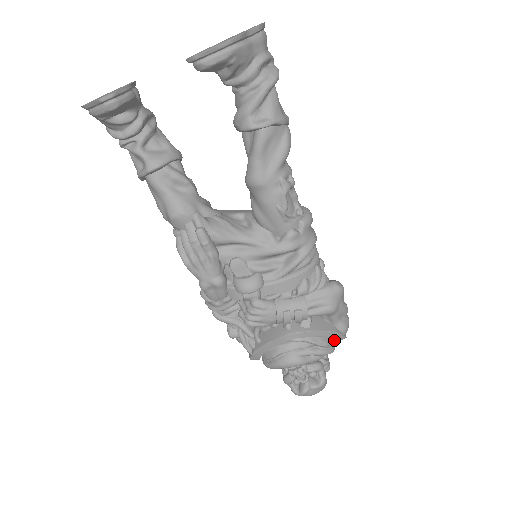
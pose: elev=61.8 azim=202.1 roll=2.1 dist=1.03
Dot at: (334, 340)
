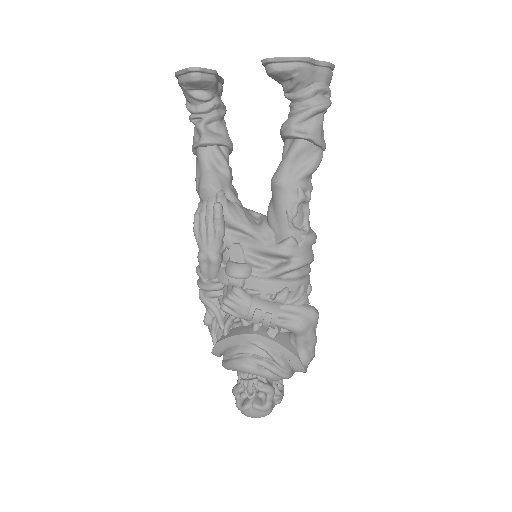
Dot at: (294, 372)
